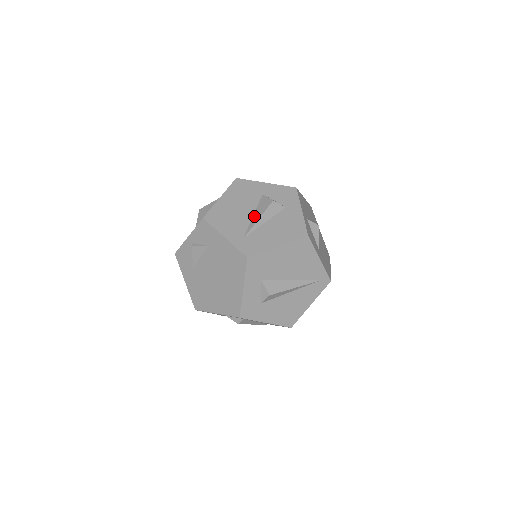
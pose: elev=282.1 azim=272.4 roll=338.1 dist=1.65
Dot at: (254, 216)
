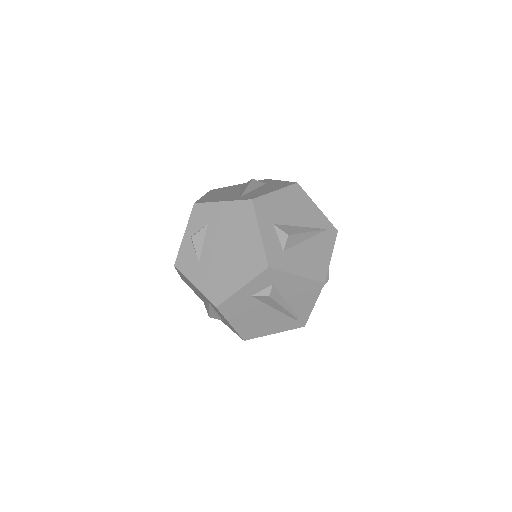
Dot at: (241, 190)
